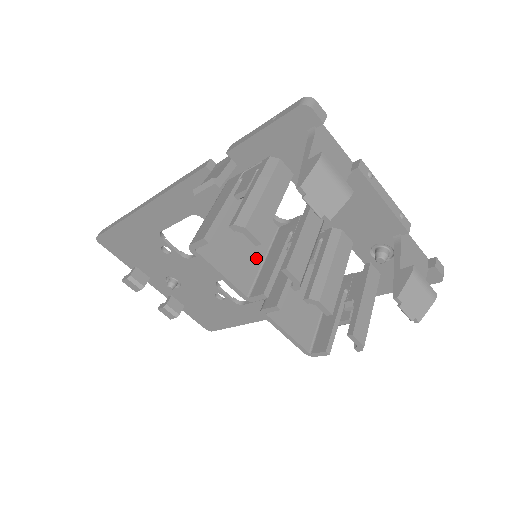
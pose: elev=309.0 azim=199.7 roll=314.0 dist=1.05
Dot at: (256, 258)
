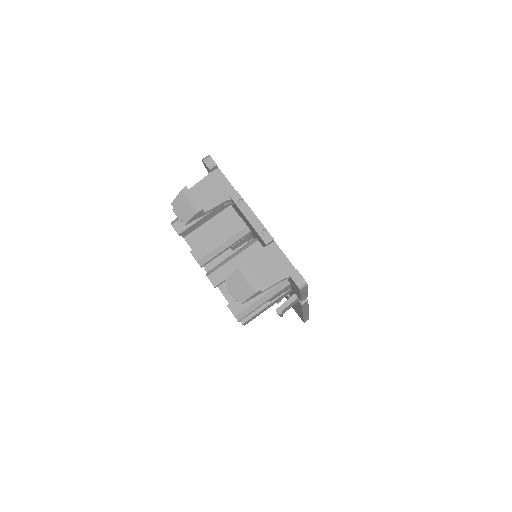
Dot at: (226, 252)
